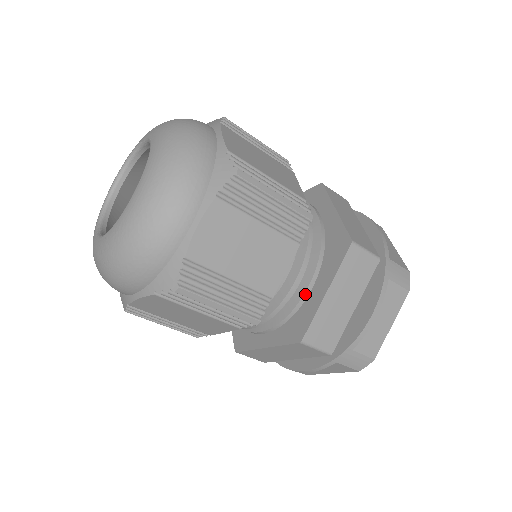
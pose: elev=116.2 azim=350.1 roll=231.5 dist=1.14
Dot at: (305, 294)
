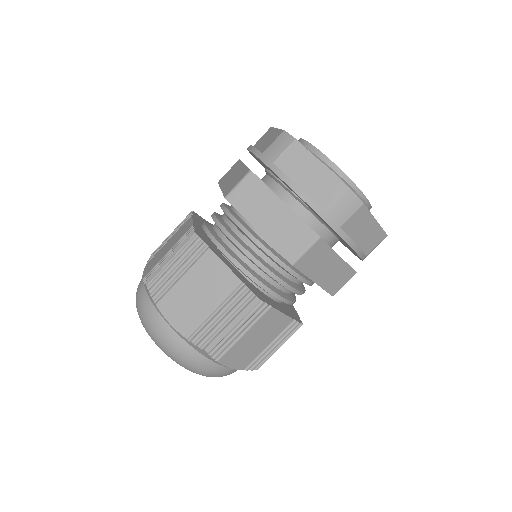
Dot at: (305, 283)
